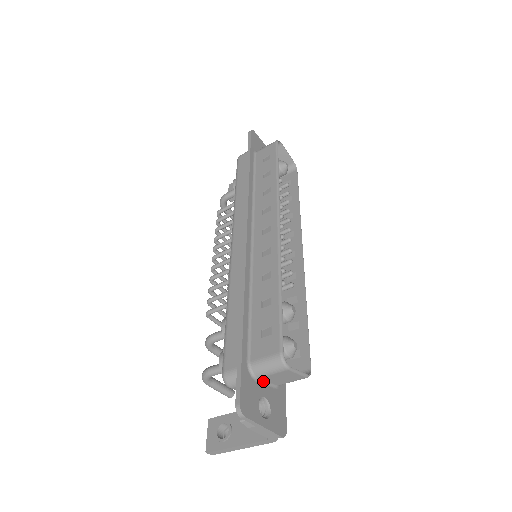
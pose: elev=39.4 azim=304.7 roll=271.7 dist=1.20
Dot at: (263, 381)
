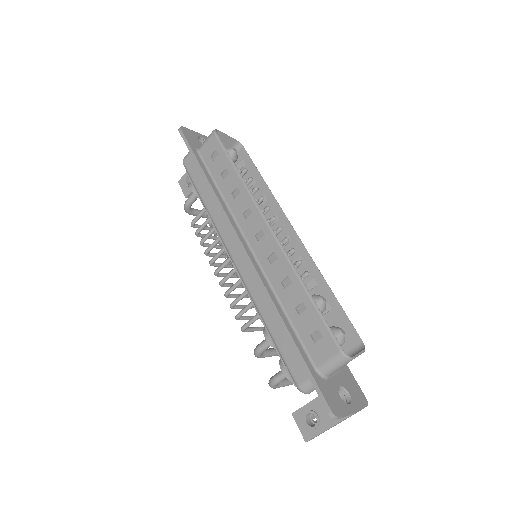
Dot at: (332, 374)
